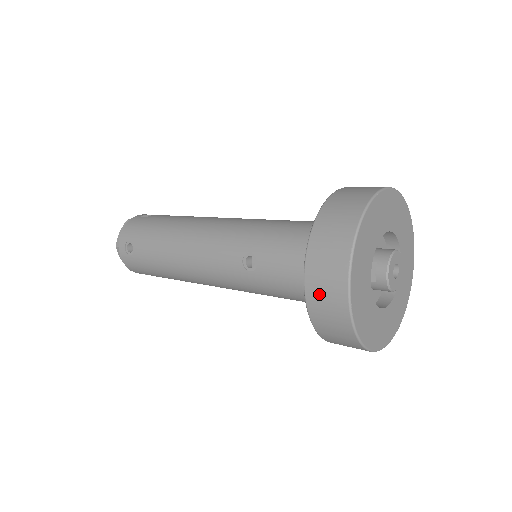
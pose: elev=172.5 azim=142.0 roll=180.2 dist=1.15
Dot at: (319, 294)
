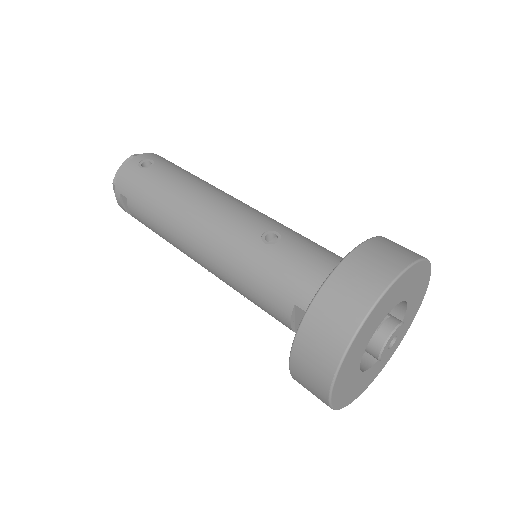
Dot at: (355, 272)
